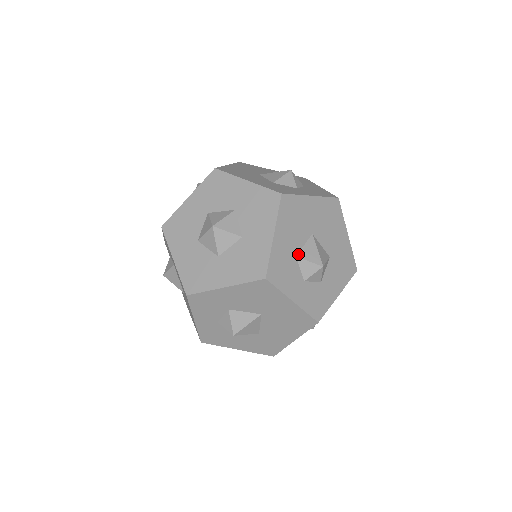
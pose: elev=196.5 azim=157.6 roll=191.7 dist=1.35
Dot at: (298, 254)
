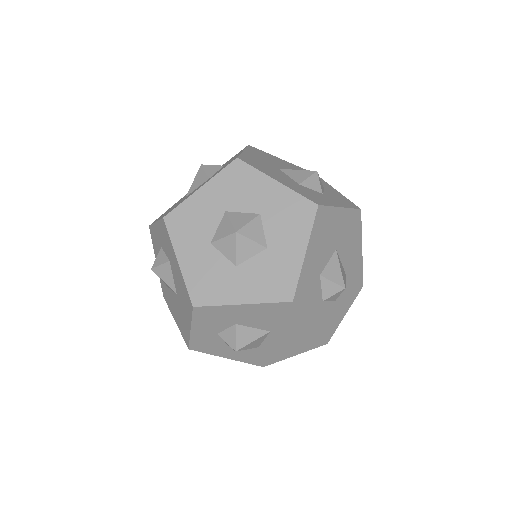
Dot at: (322, 272)
